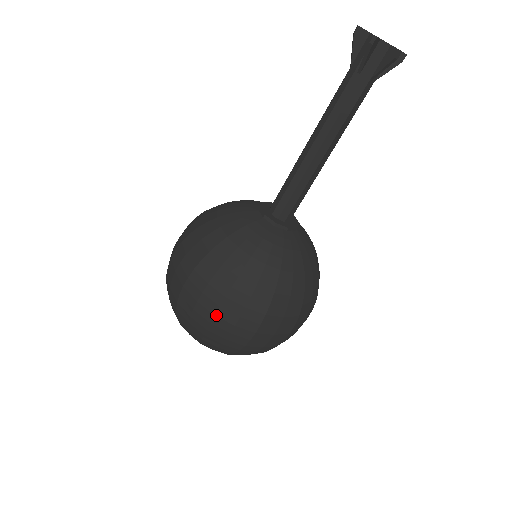
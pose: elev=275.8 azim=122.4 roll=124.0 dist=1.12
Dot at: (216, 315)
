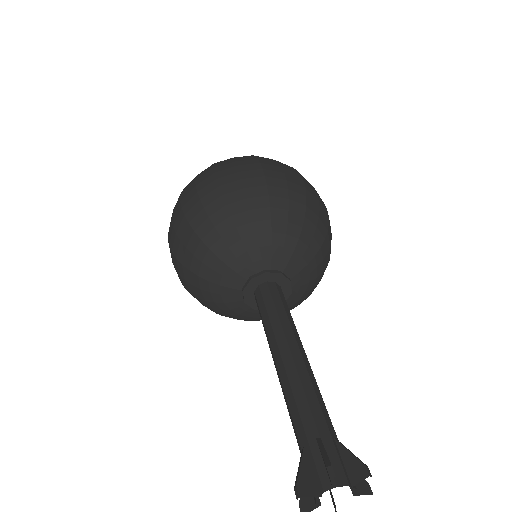
Dot at: occluded
